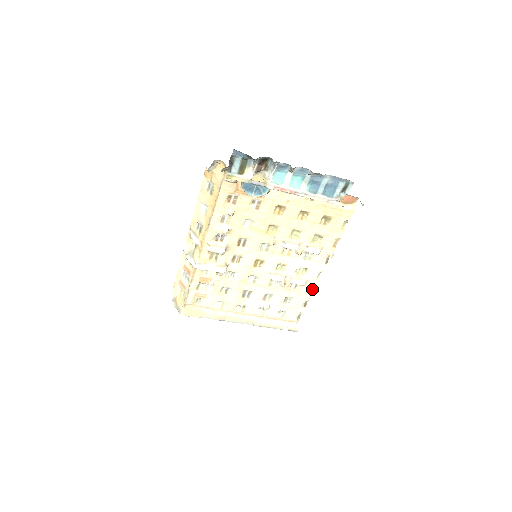
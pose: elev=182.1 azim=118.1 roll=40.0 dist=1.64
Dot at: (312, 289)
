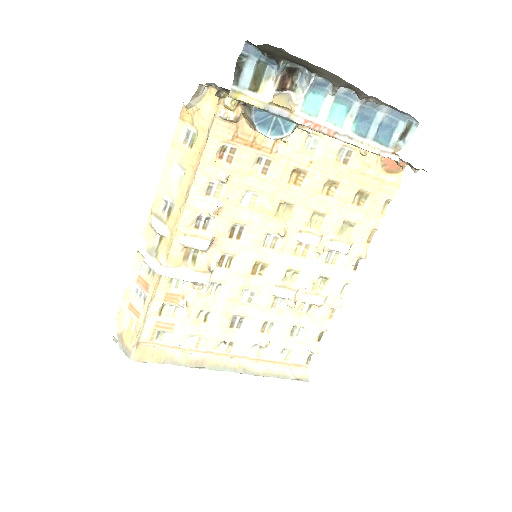
Dot at: (331, 312)
